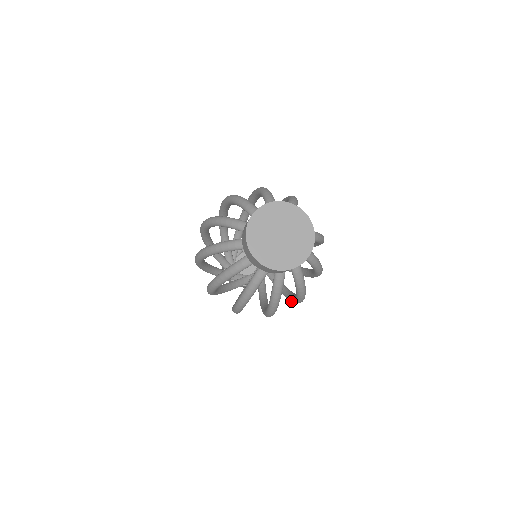
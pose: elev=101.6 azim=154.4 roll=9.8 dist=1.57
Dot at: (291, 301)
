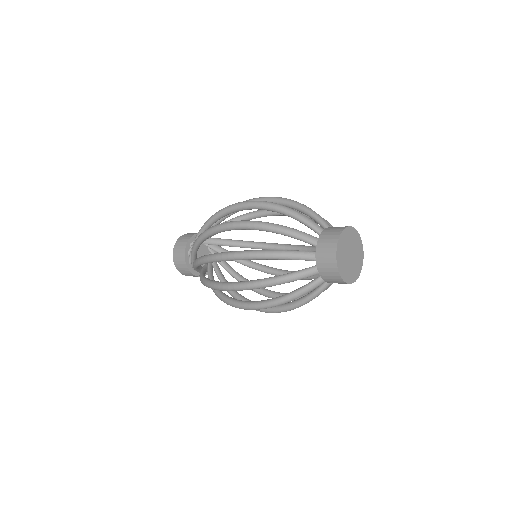
Dot at: occluded
